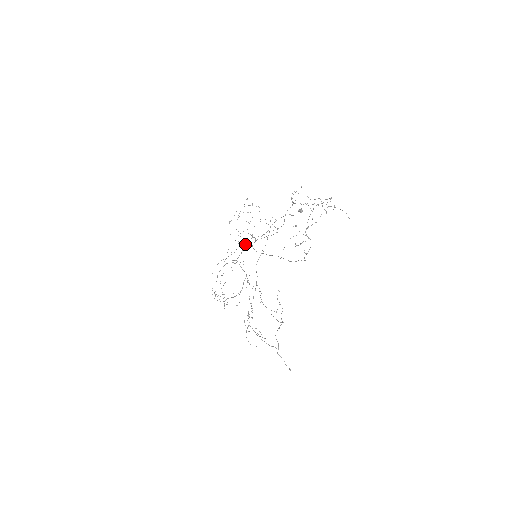
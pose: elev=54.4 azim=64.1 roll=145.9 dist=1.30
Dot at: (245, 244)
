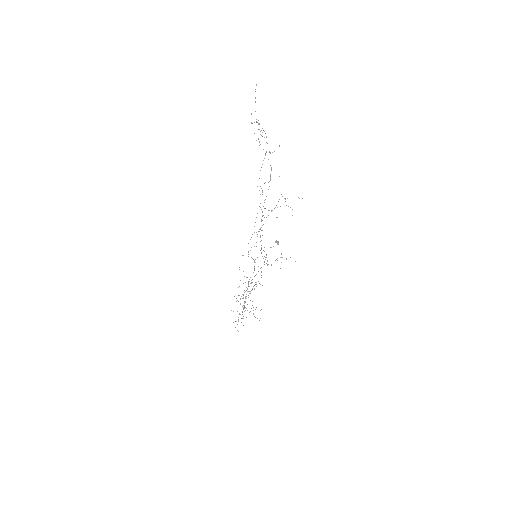
Dot at: occluded
